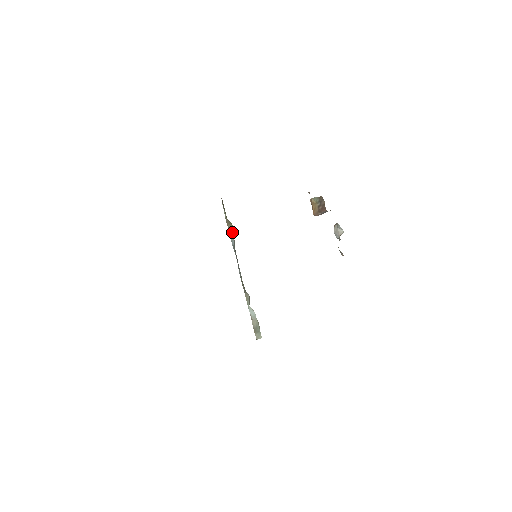
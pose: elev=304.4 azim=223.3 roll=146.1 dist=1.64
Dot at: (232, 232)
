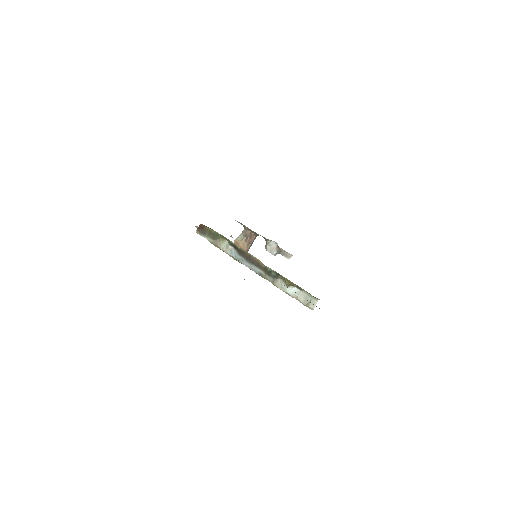
Dot at: (227, 246)
